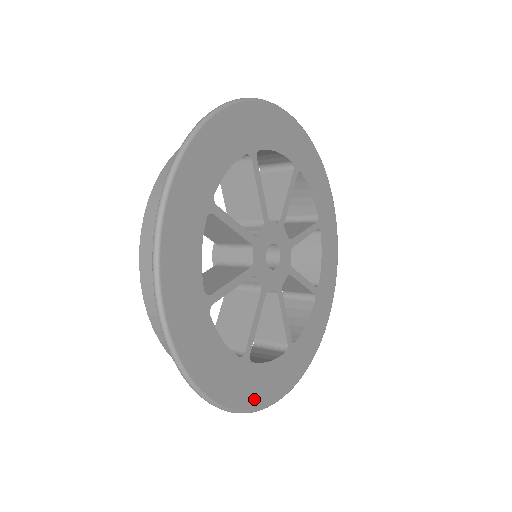
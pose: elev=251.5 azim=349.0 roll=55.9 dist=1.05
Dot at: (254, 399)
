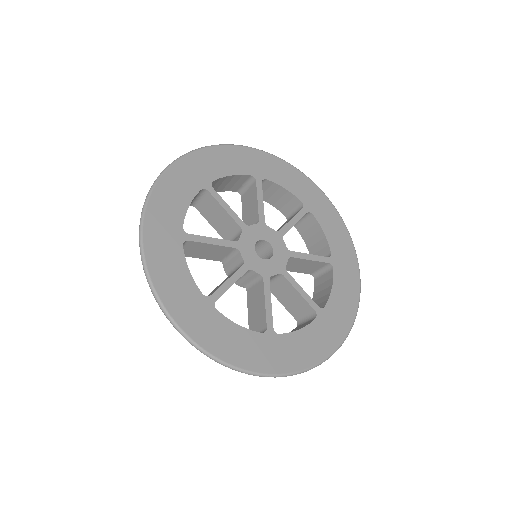
Dot at: (295, 362)
